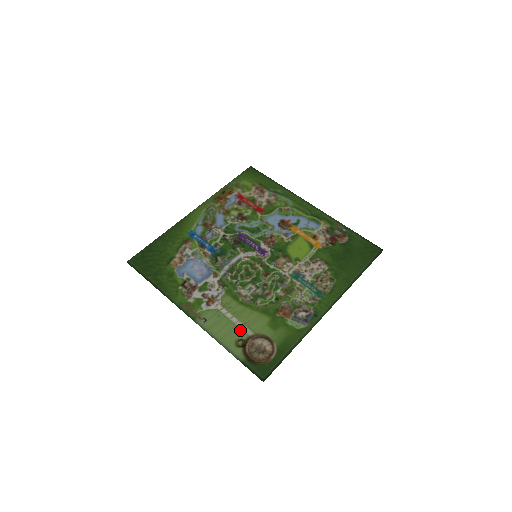
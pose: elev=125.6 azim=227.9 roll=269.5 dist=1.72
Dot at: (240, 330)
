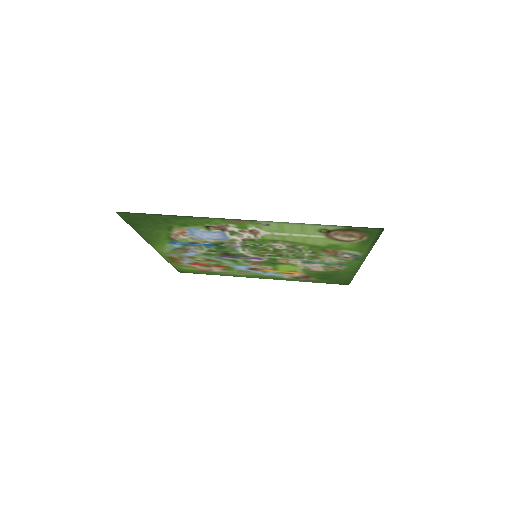
Dot at: (310, 234)
